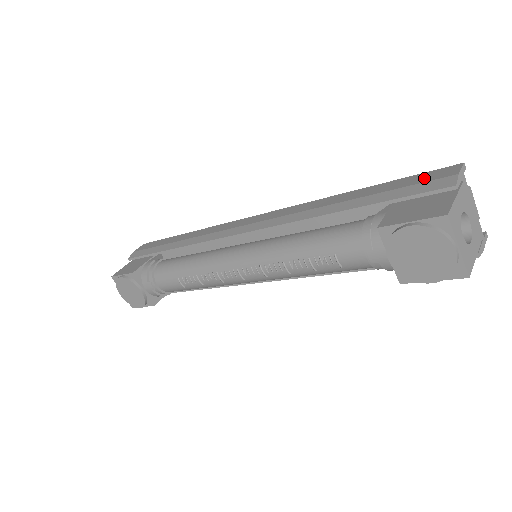
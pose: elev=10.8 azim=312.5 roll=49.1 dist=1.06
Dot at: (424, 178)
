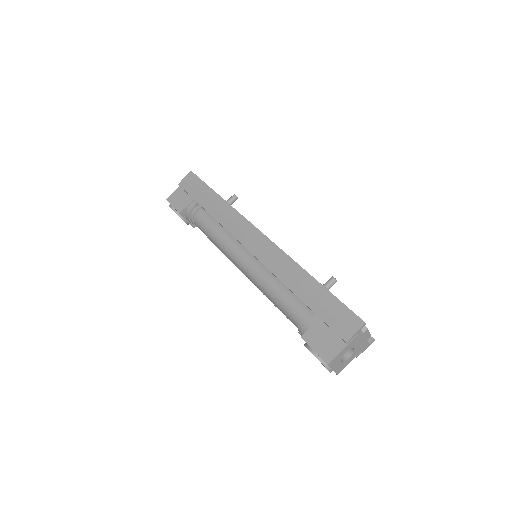
Dot at: (342, 316)
